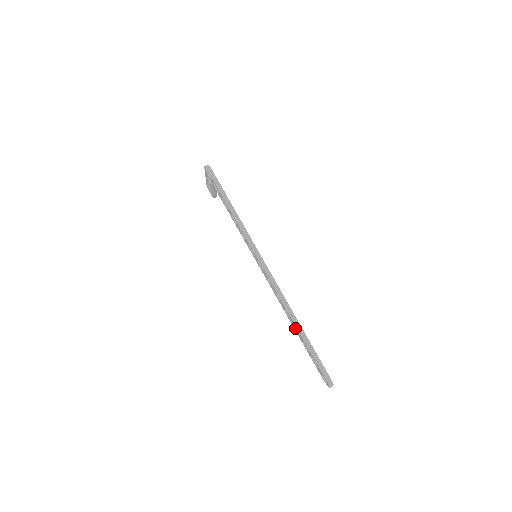
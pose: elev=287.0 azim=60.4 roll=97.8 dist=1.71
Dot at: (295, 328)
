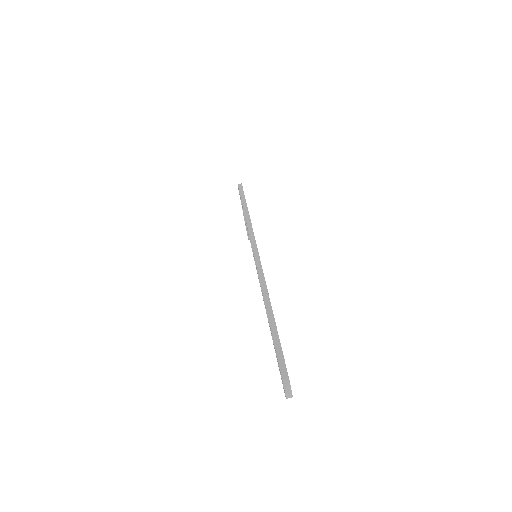
Dot at: occluded
